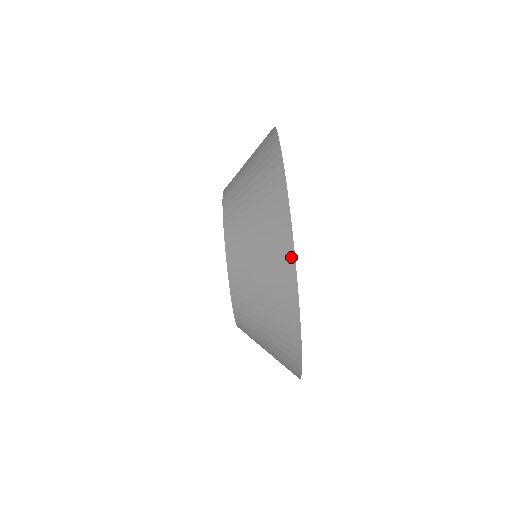
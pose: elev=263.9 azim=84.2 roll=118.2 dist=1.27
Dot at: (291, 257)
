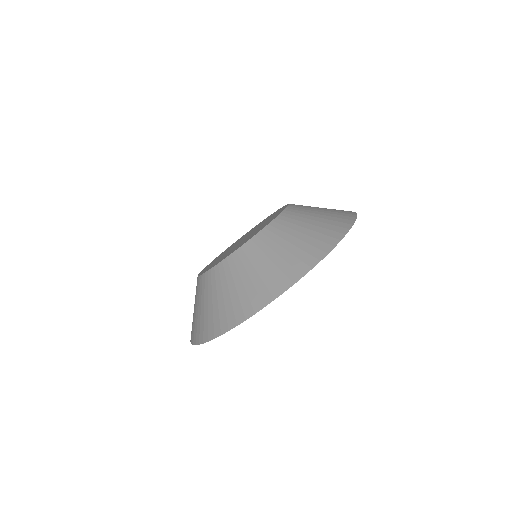
Dot at: (293, 281)
